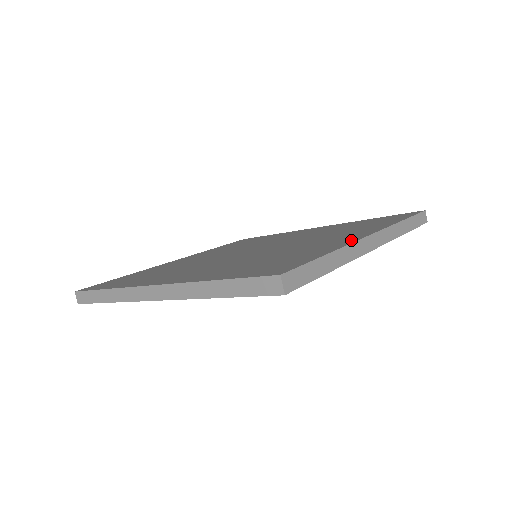
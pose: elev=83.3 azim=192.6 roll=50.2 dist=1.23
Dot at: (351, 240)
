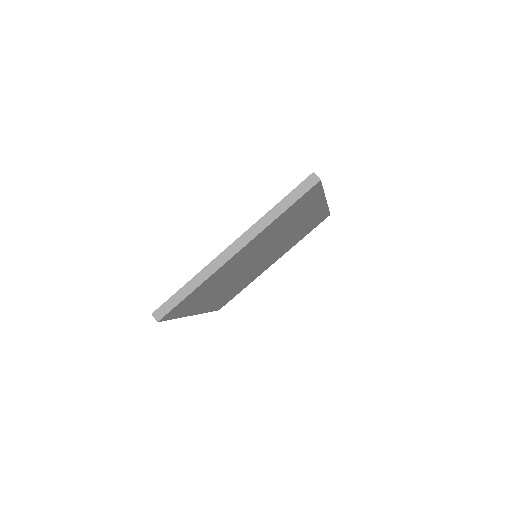
Dot at: occluded
